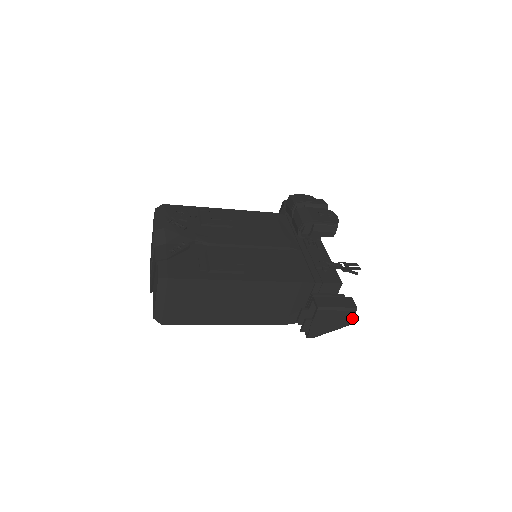
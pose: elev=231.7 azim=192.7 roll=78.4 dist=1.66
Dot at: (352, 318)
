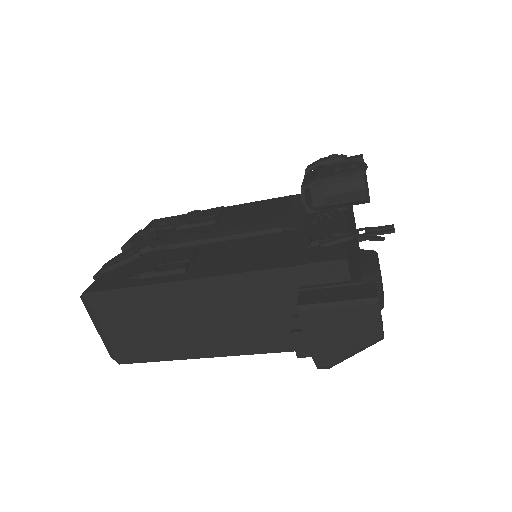
Dot at: (380, 320)
